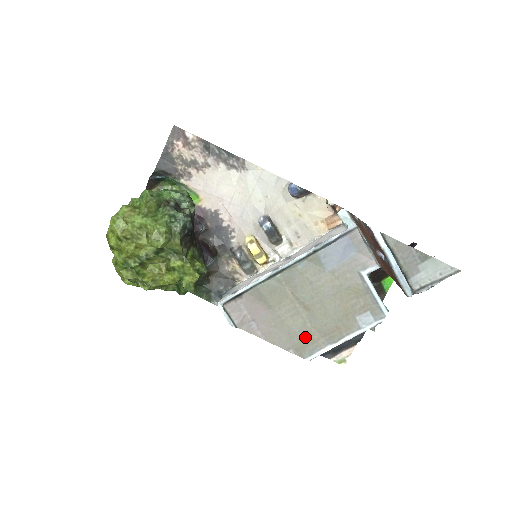
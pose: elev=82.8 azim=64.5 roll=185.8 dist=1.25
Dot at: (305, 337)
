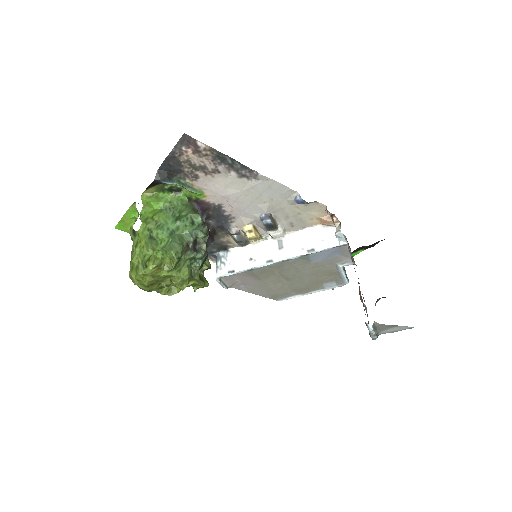
Dot at: (281, 292)
